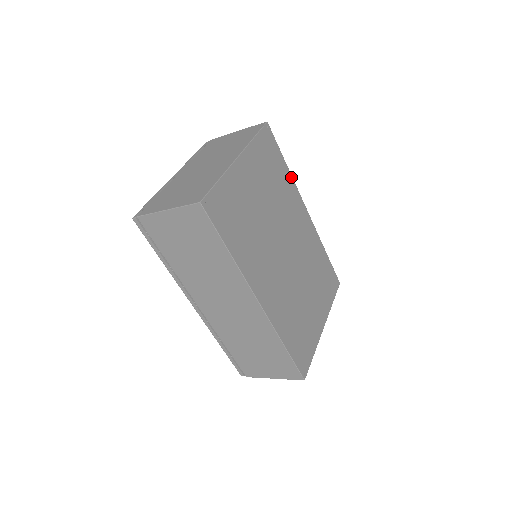
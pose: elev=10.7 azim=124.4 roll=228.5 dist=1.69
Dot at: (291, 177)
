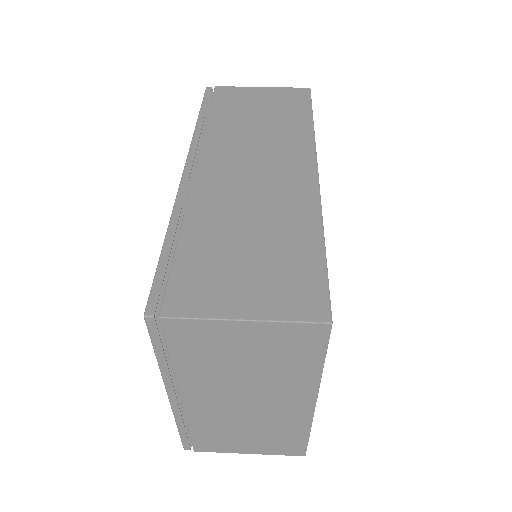
Dot at: (322, 226)
